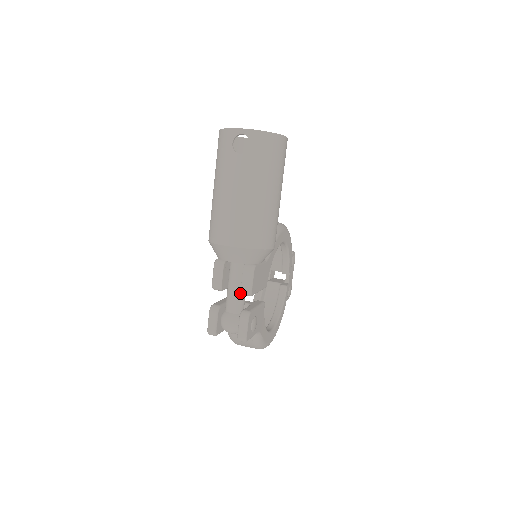
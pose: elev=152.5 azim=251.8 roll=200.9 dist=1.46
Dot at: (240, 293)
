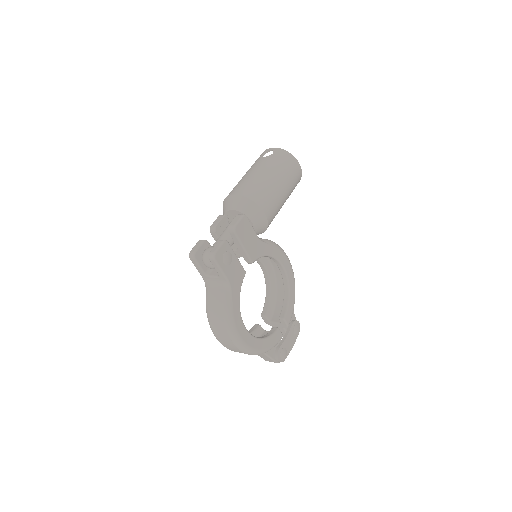
Dot at: (228, 236)
